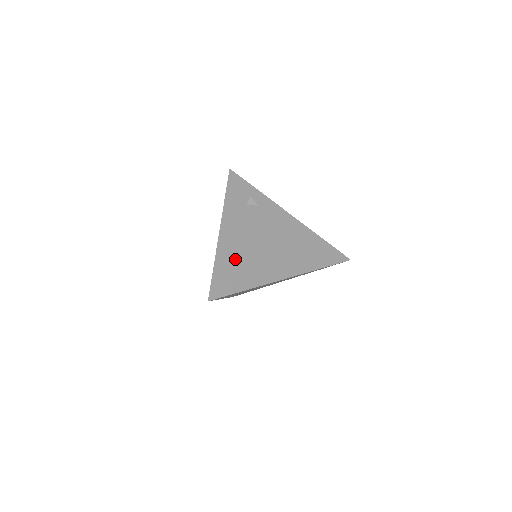
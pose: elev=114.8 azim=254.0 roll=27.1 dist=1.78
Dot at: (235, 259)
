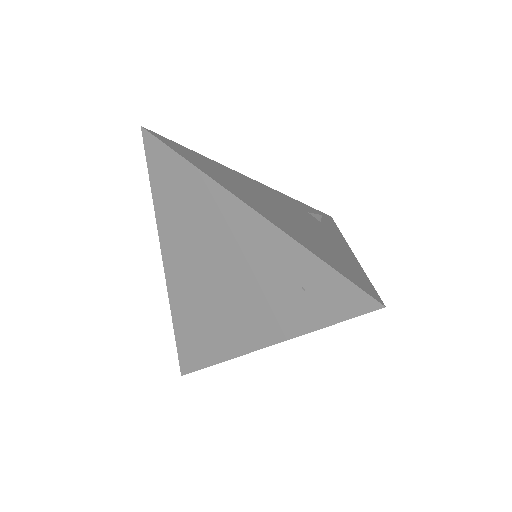
Dot at: (225, 172)
